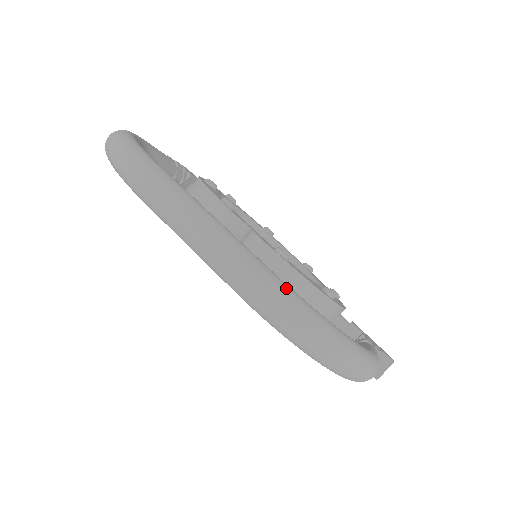
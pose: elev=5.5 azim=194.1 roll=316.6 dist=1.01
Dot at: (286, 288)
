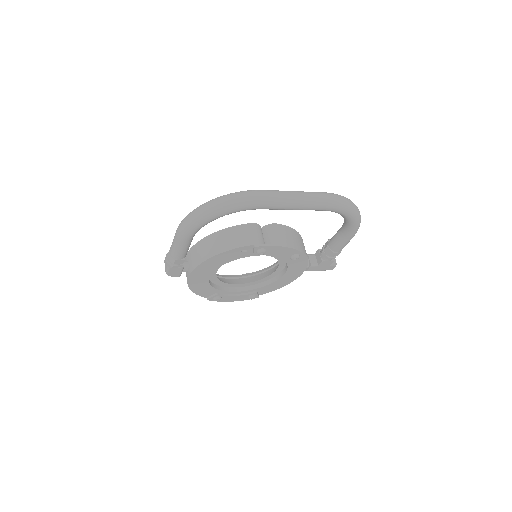
Dot at: occluded
